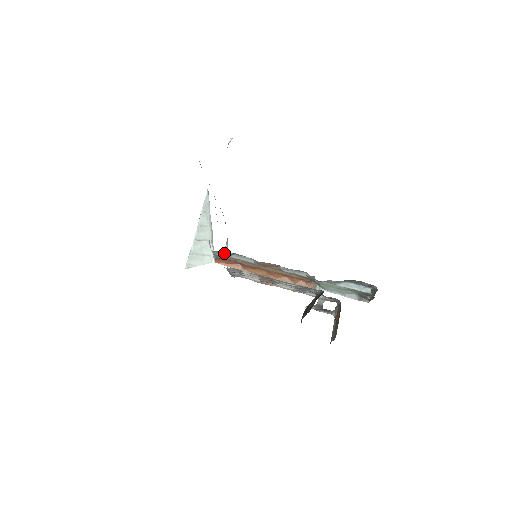
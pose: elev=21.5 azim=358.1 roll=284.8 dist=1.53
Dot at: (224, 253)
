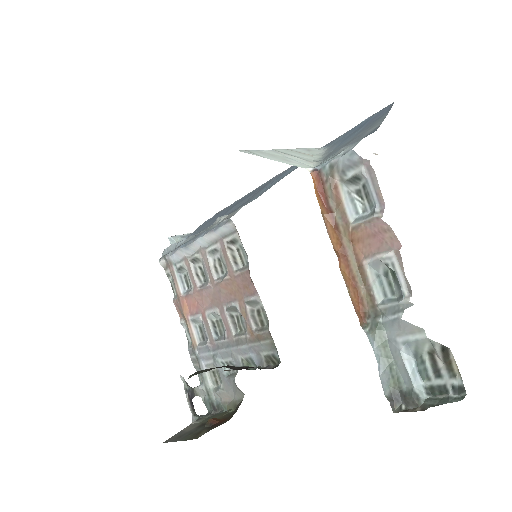
Dot at: (351, 170)
